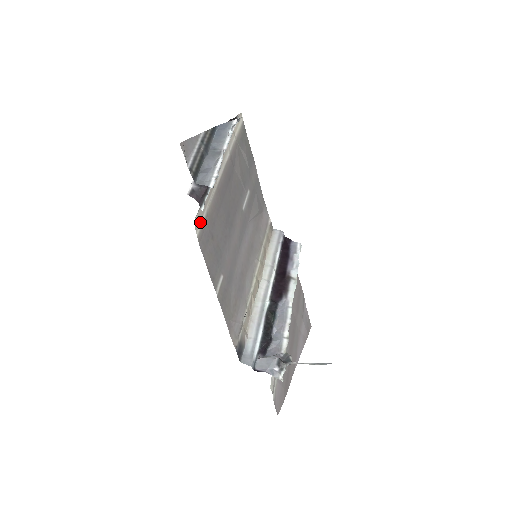
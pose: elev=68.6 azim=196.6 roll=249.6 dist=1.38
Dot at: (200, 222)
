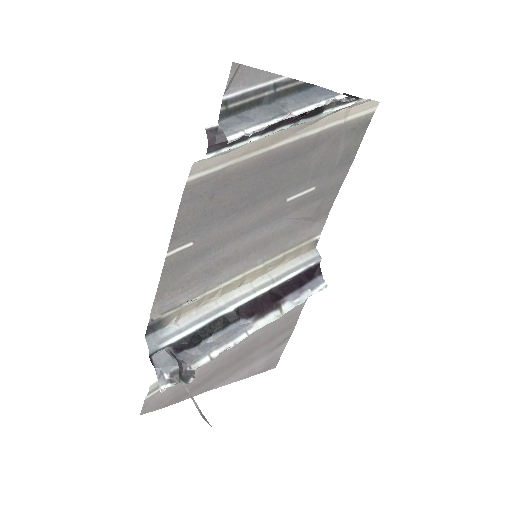
Dot at: (205, 170)
